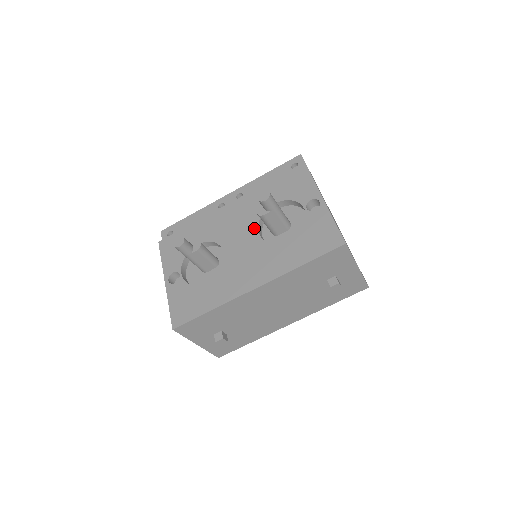
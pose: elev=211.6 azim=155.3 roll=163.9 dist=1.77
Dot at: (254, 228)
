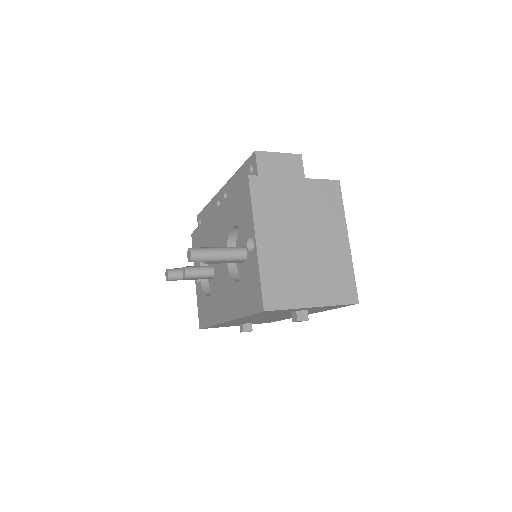
Dot at: occluded
